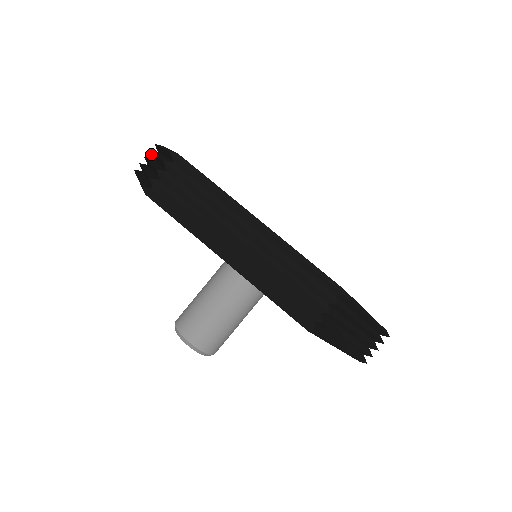
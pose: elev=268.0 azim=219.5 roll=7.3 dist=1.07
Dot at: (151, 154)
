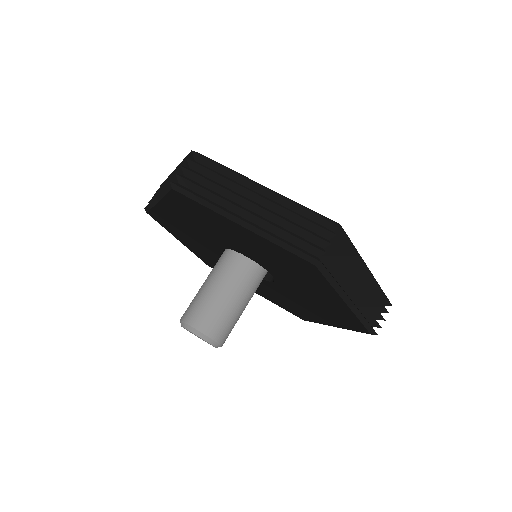
Dot at: occluded
